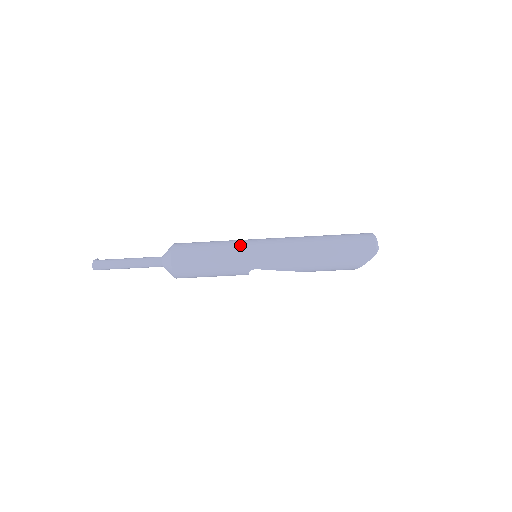
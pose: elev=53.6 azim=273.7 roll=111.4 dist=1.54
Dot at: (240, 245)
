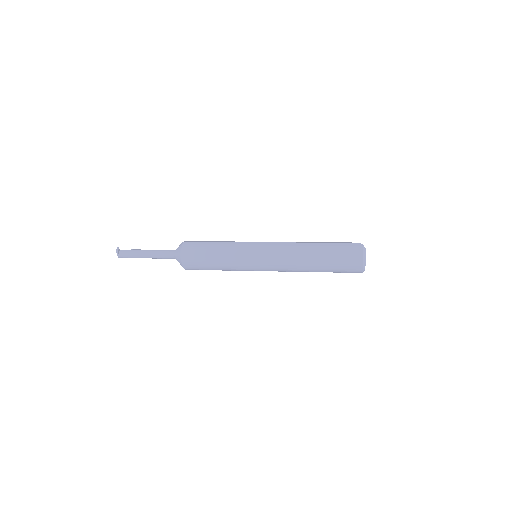
Dot at: occluded
